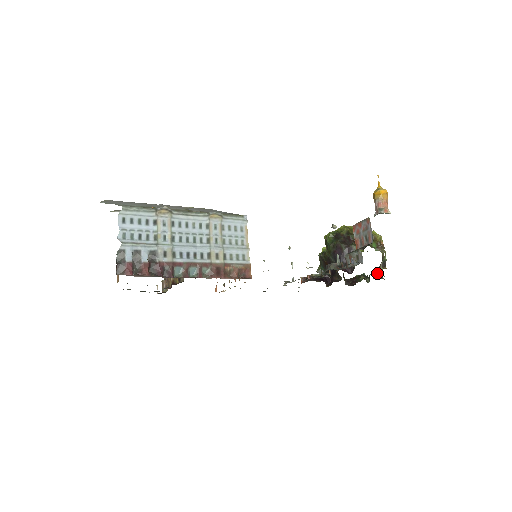
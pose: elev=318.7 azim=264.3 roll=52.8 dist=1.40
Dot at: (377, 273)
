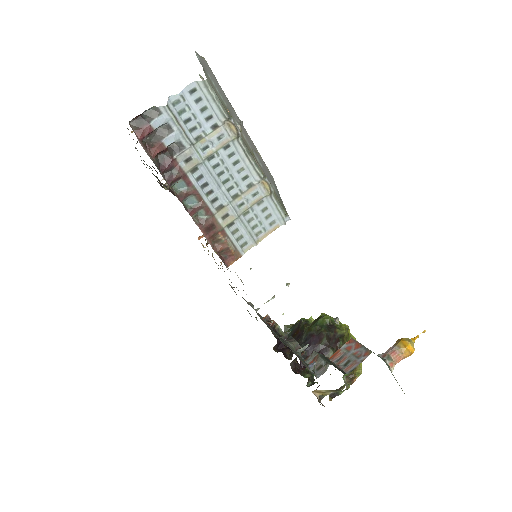
Dot at: (321, 391)
